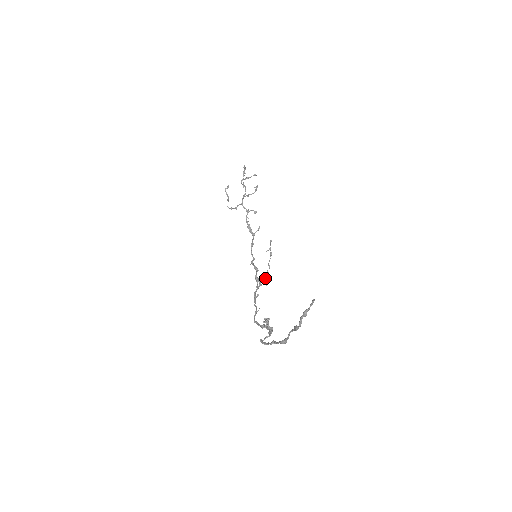
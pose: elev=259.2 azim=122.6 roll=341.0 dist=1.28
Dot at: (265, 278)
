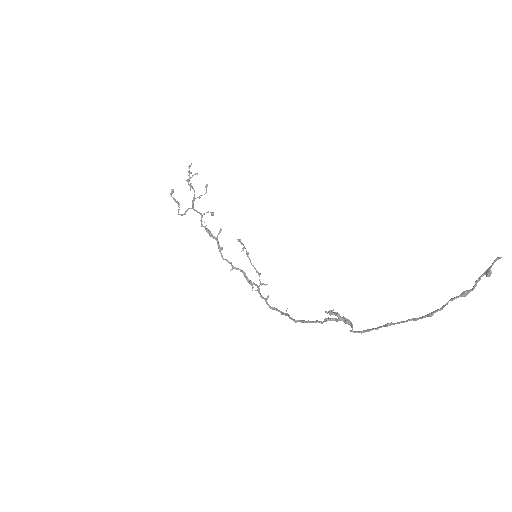
Dot at: occluded
